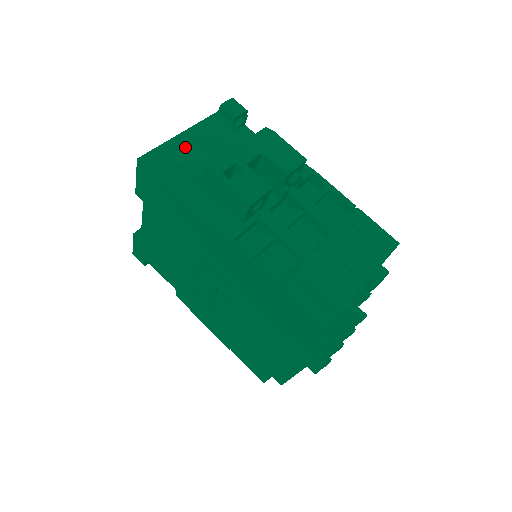
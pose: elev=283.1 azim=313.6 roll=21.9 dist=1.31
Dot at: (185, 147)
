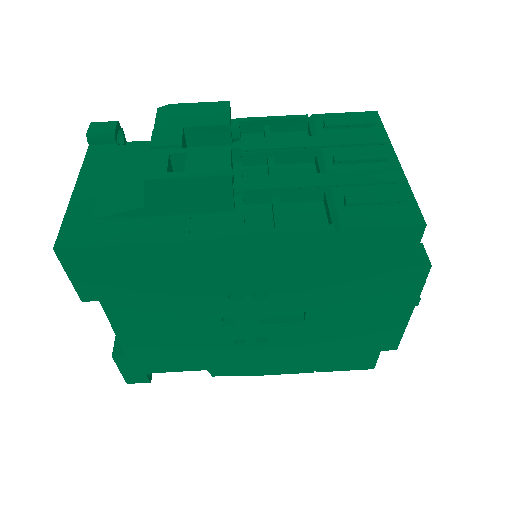
Dot at: (93, 198)
